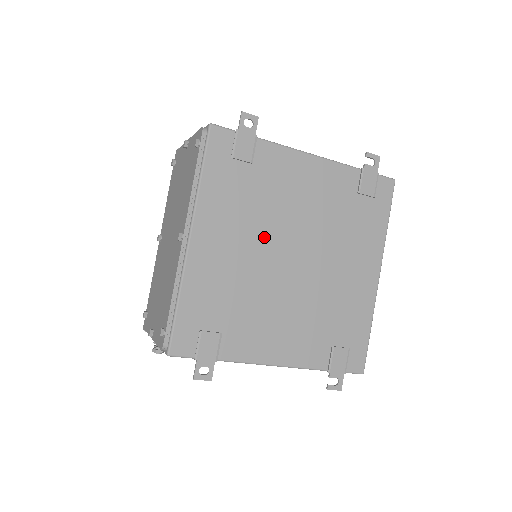
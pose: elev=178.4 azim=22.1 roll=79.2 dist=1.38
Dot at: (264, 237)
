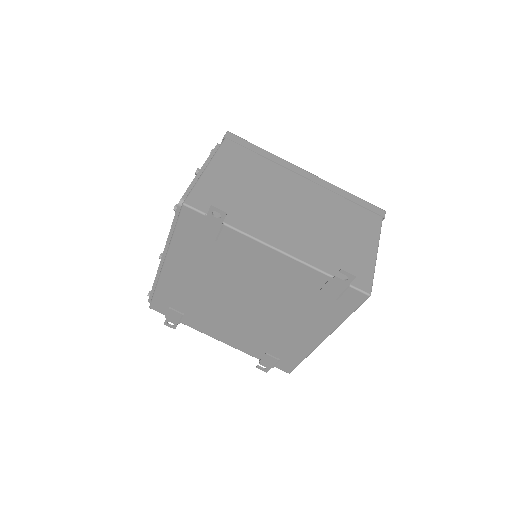
Dot at: (222, 283)
